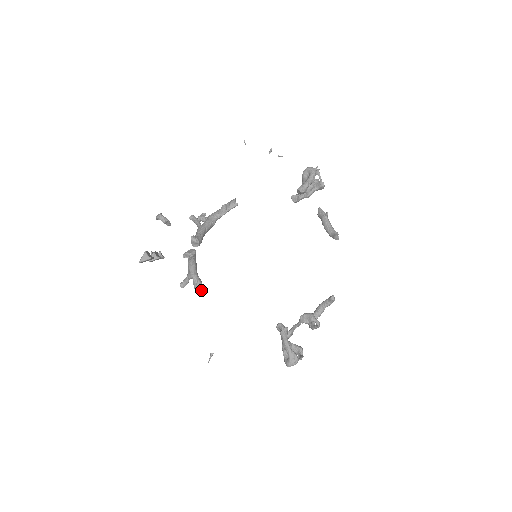
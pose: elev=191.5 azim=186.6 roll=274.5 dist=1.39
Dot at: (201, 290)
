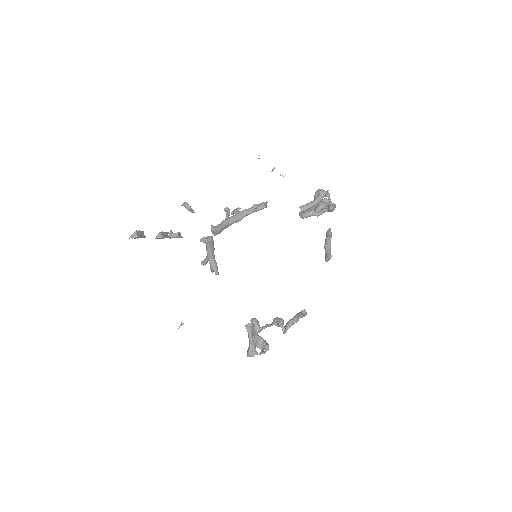
Dot at: (214, 271)
